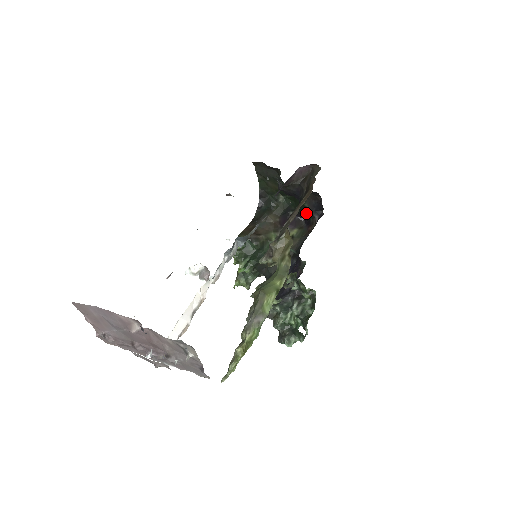
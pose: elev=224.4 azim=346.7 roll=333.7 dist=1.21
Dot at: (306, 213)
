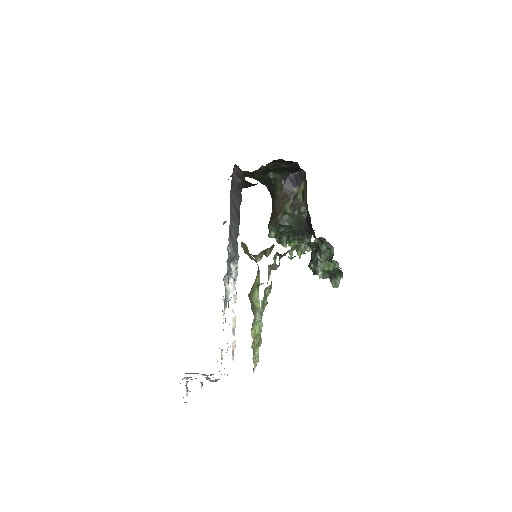
Dot at: (295, 168)
